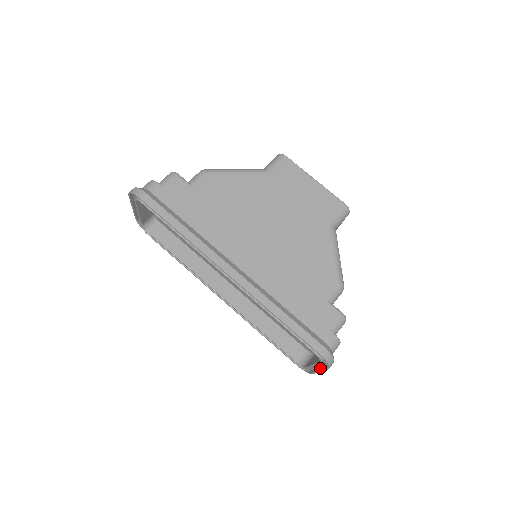
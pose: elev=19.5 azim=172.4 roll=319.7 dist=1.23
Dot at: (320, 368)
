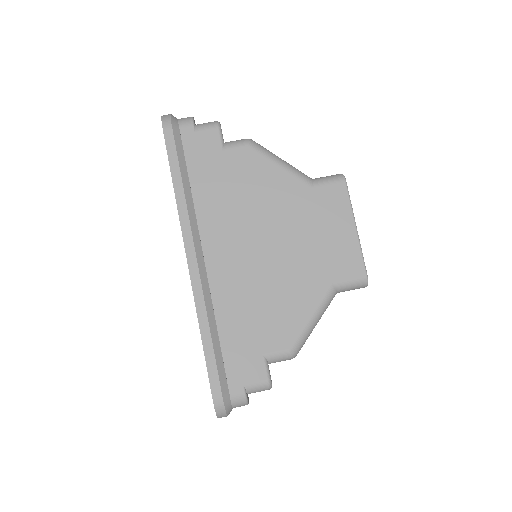
Dot at: occluded
